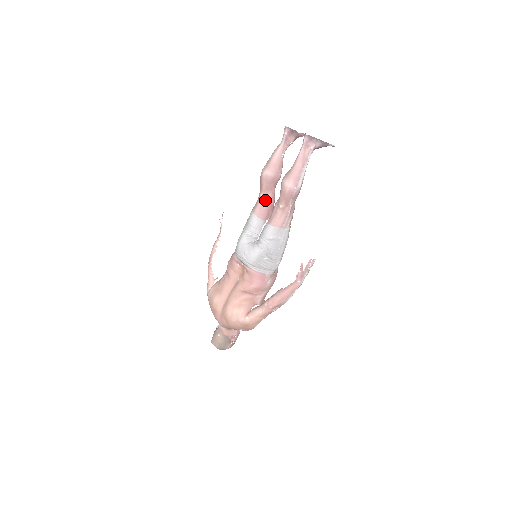
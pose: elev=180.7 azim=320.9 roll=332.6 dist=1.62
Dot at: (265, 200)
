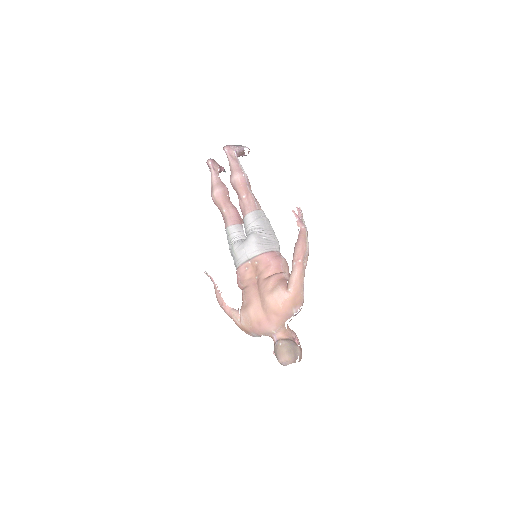
Dot at: (229, 211)
